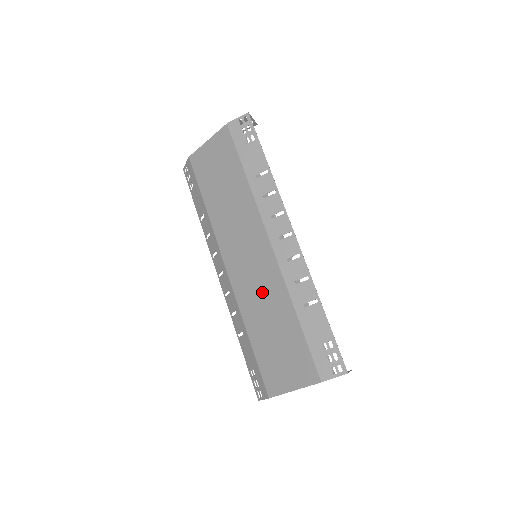
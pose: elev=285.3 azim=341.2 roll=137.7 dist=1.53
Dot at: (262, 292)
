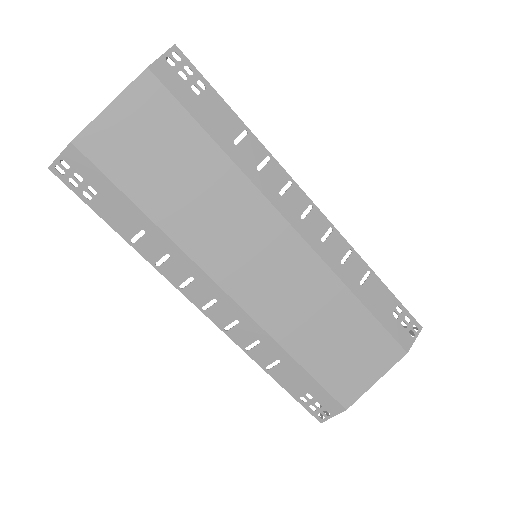
Dot at: (300, 296)
